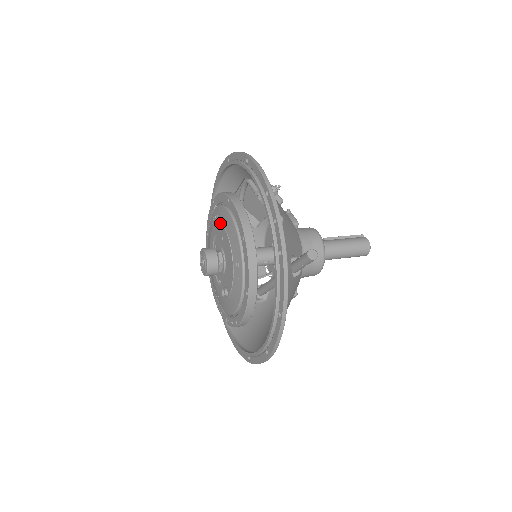
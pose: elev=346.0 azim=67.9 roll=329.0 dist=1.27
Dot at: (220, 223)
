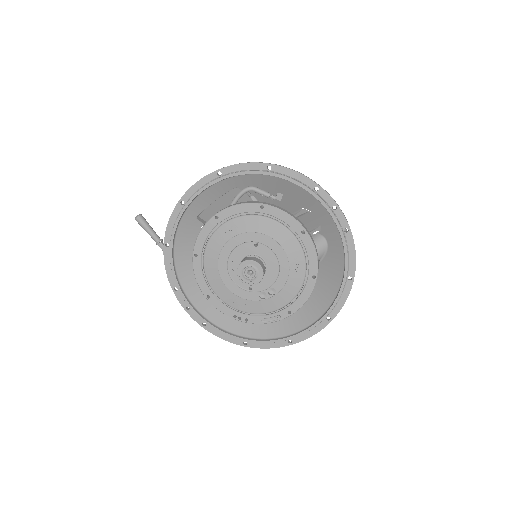
Dot at: (250, 232)
